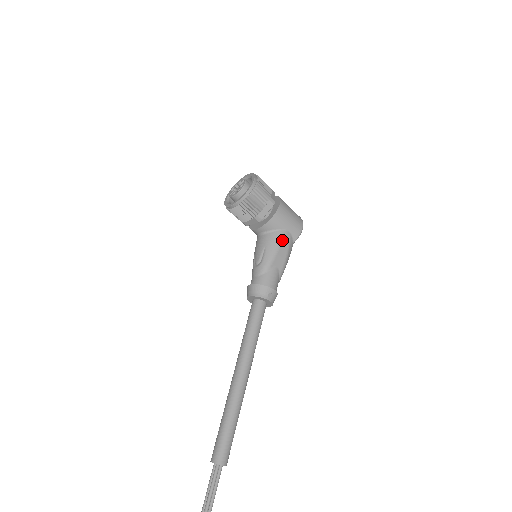
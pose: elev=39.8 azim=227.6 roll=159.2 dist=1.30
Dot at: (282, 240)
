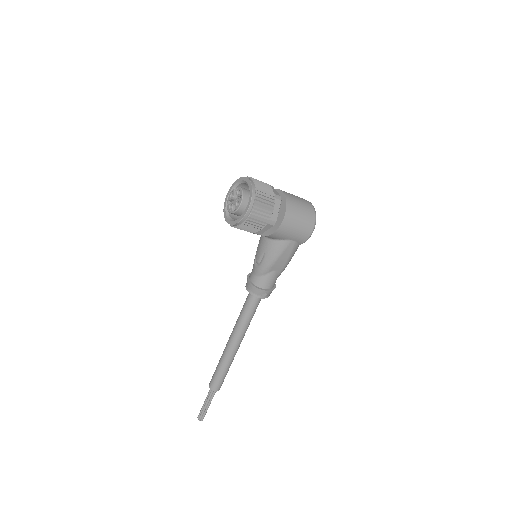
Dot at: (283, 250)
